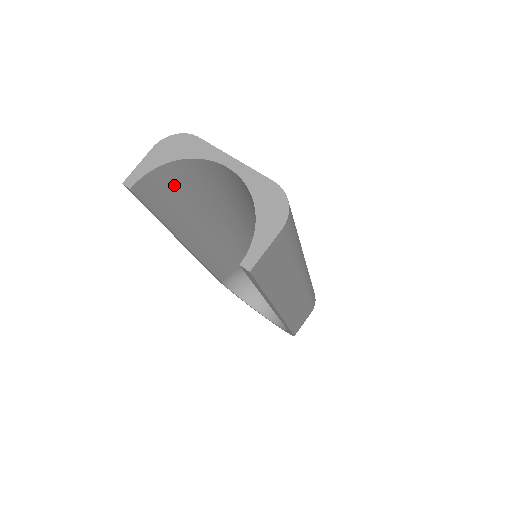
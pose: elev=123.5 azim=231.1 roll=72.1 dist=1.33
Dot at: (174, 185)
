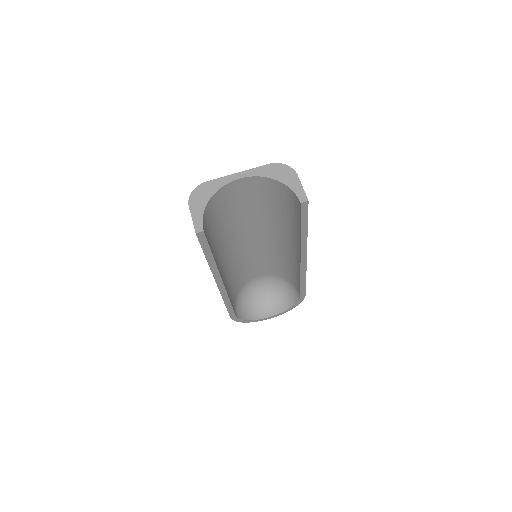
Dot at: (209, 224)
